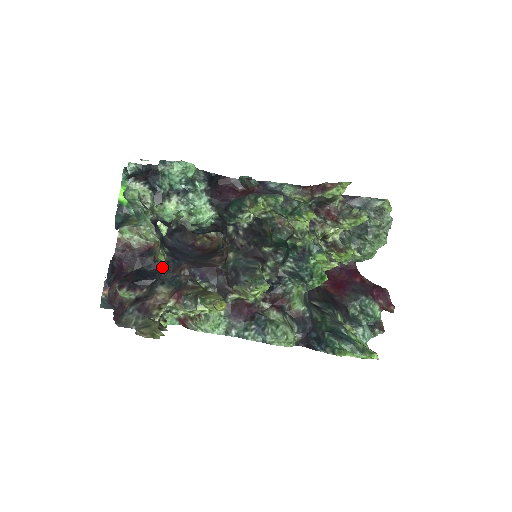
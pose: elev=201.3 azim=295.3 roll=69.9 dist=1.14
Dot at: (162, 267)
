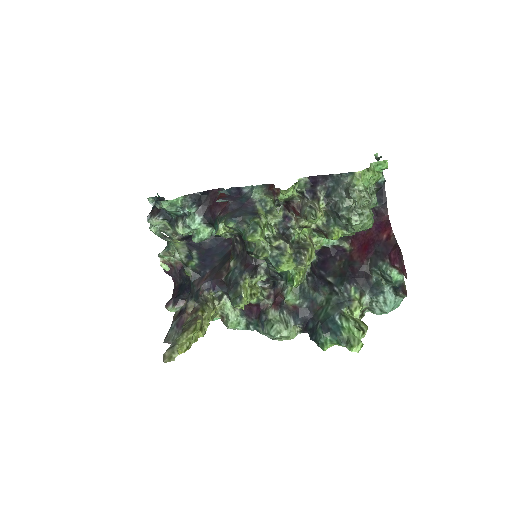
Dot at: occluded
